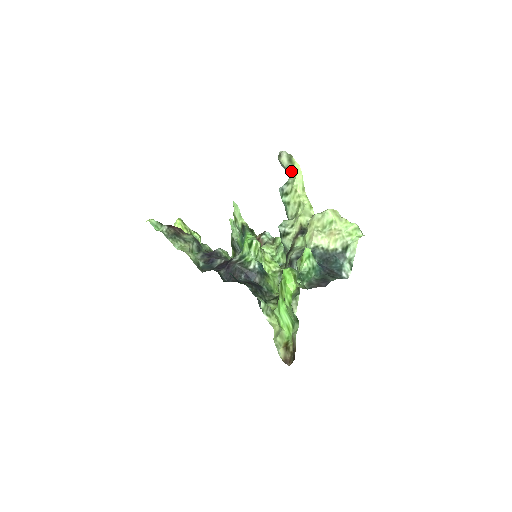
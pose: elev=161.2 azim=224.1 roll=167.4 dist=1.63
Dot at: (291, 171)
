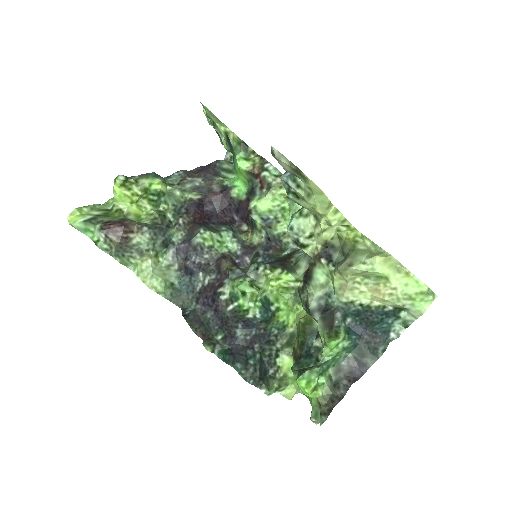
Dot at: occluded
